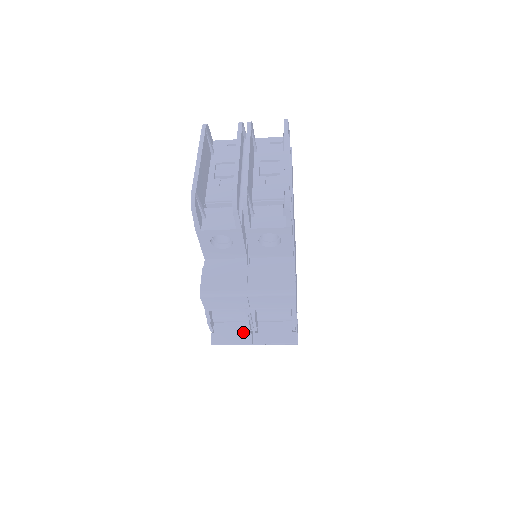
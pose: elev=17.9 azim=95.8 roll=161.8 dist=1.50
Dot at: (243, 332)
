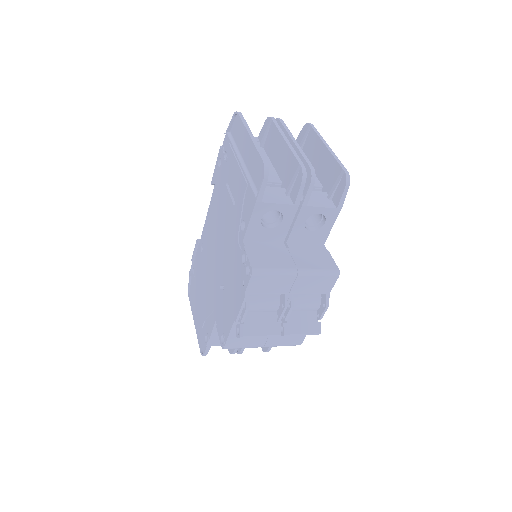
Dot at: (272, 322)
